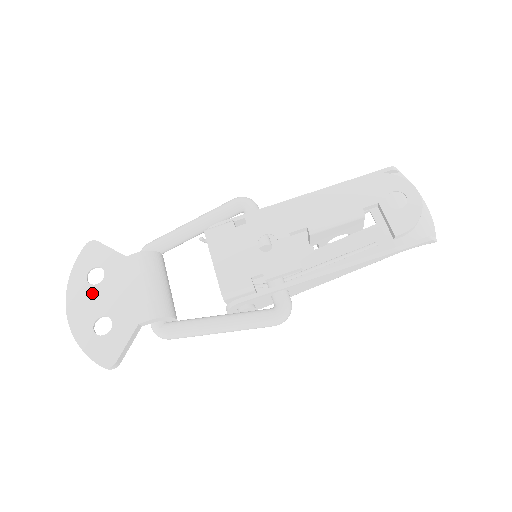
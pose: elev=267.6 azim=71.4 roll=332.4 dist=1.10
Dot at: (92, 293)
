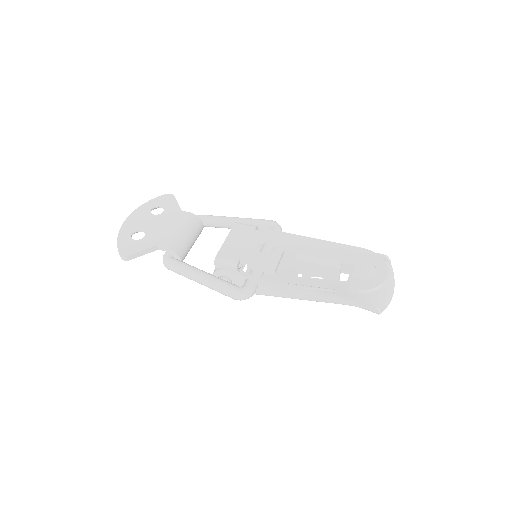
Dot at: (148, 217)
